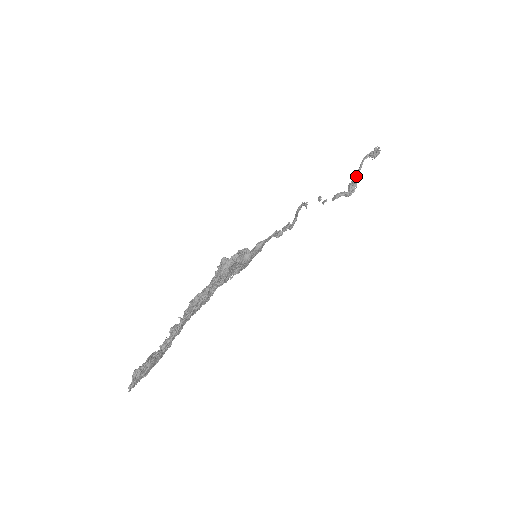
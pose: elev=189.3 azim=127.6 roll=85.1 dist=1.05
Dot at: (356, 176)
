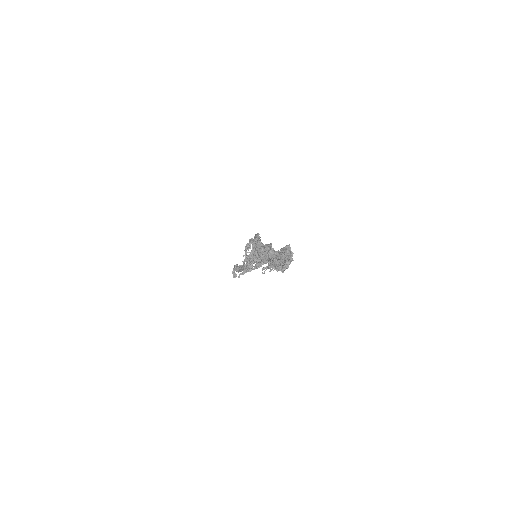
Dot at: occluded
